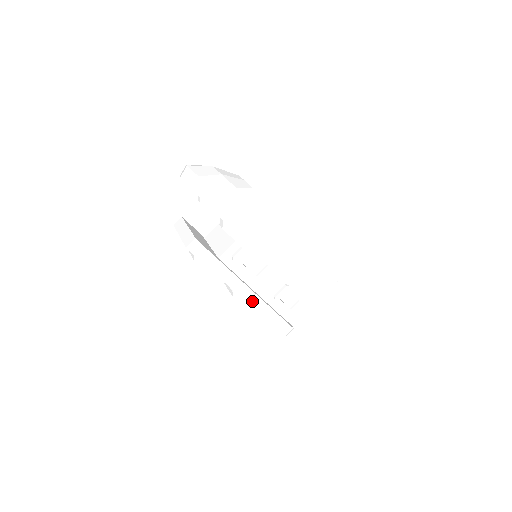
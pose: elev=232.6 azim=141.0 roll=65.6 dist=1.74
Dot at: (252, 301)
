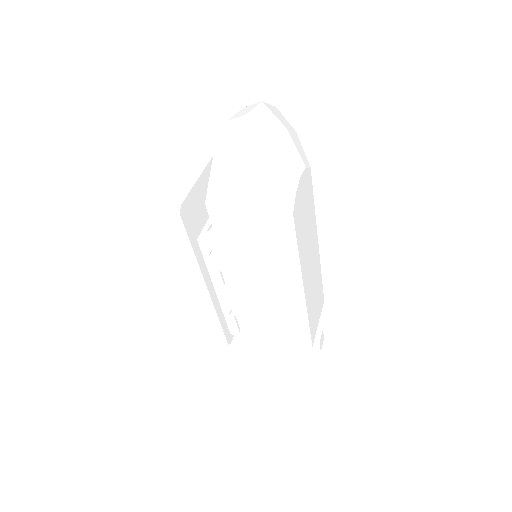
Dot at: (202, 298)
